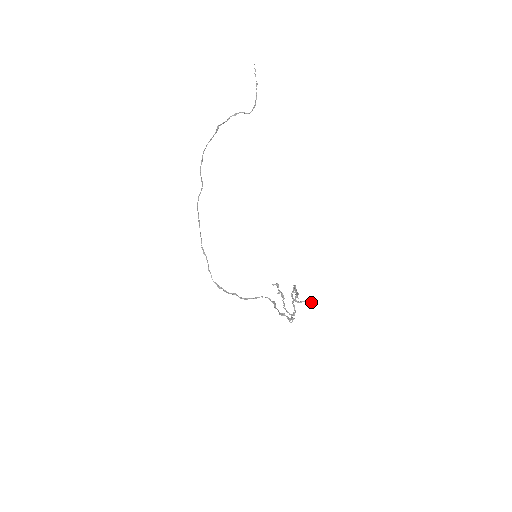
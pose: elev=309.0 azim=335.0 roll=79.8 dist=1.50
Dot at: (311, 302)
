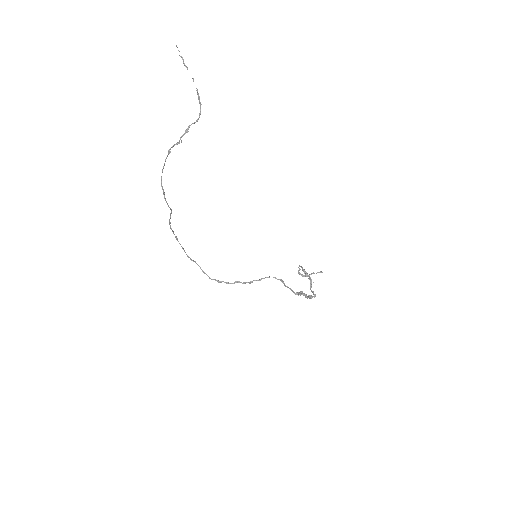
Dot at: occluded
